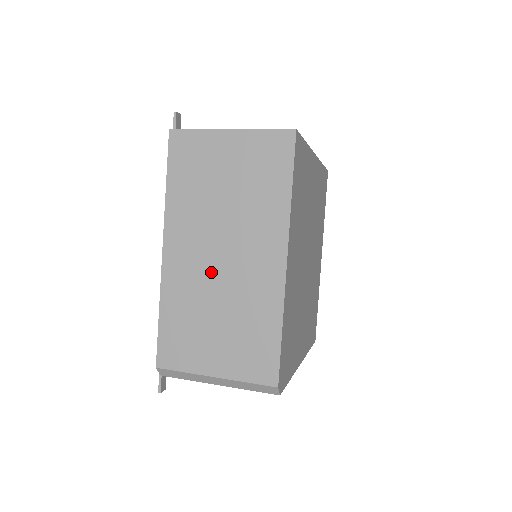
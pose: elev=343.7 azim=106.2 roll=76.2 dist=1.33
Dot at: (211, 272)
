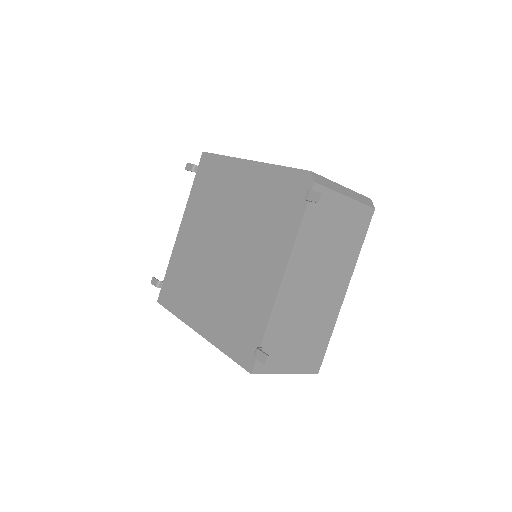
Dot at: occluded
